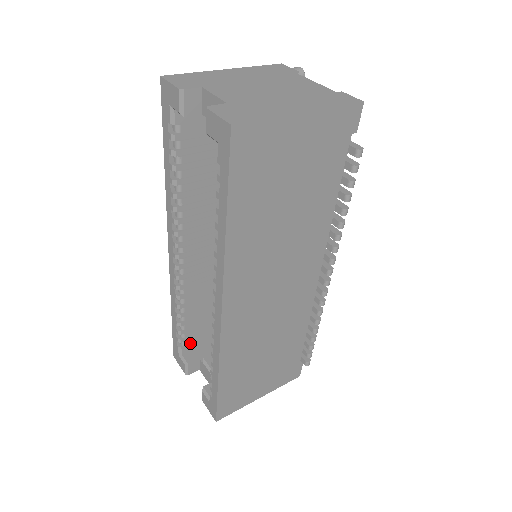
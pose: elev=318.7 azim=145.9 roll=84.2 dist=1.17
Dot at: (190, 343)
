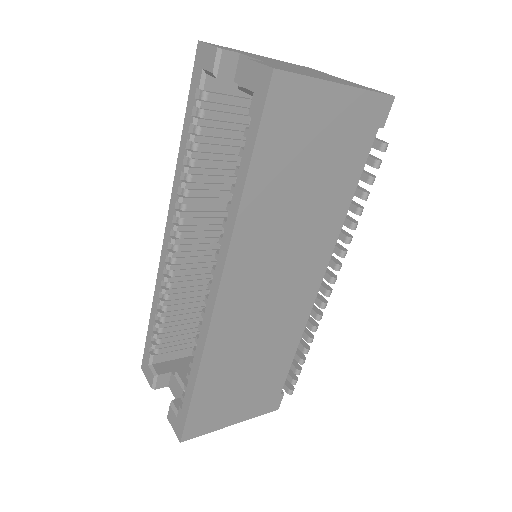
Dot at: (164, 353)
